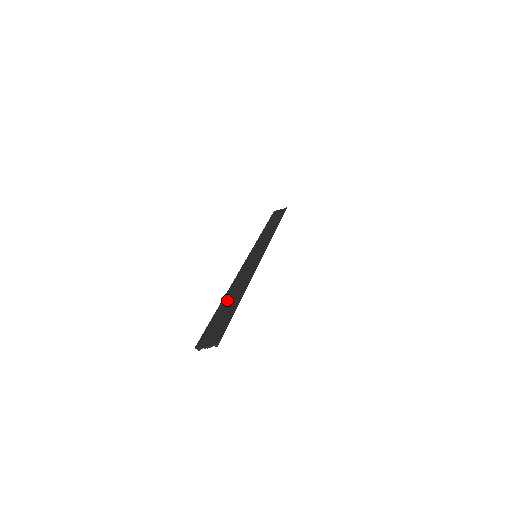
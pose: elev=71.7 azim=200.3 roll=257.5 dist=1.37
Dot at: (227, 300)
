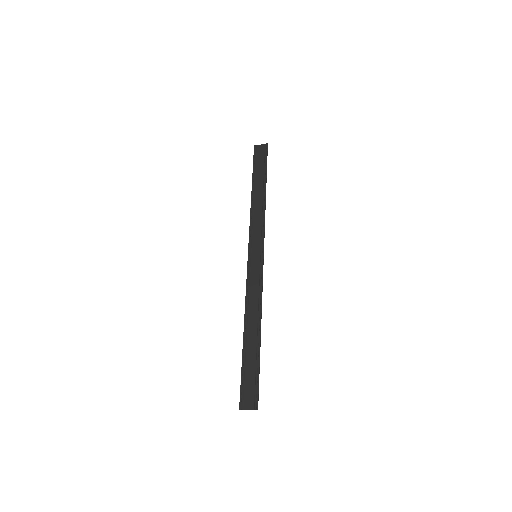
Dot at: (248, 339)
